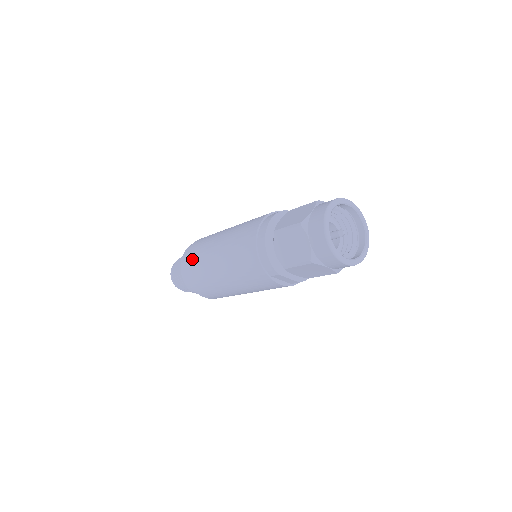
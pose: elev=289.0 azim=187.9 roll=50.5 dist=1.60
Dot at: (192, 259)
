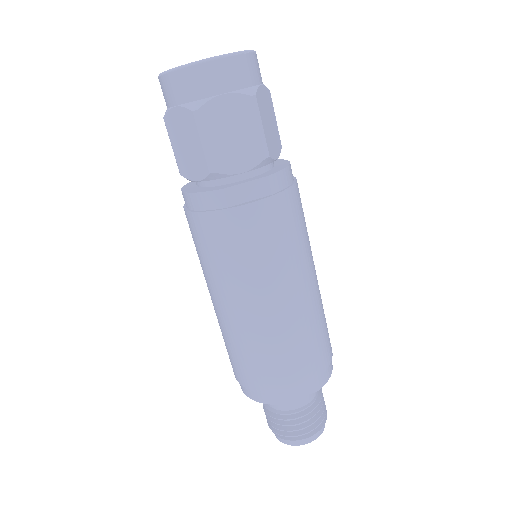
Dot at: occluded
